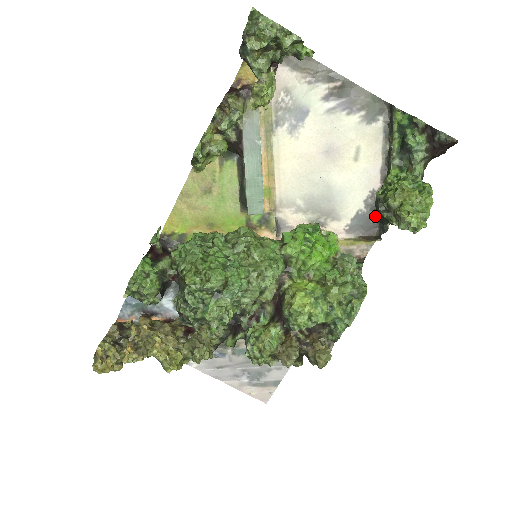
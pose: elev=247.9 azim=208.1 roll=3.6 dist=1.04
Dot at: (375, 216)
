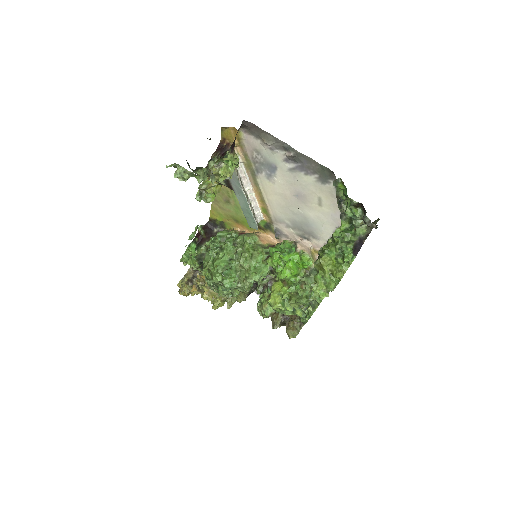
Dot at: occluded
